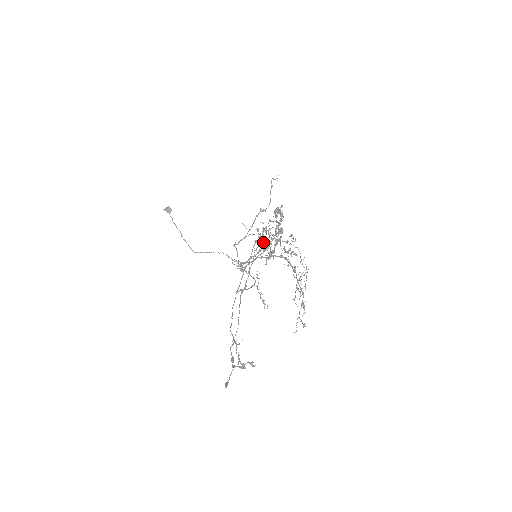
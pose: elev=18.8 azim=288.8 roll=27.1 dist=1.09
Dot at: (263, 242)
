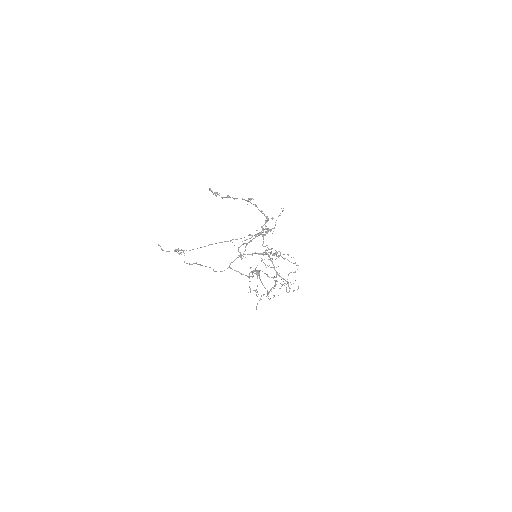
Dot at: (271, 258)
